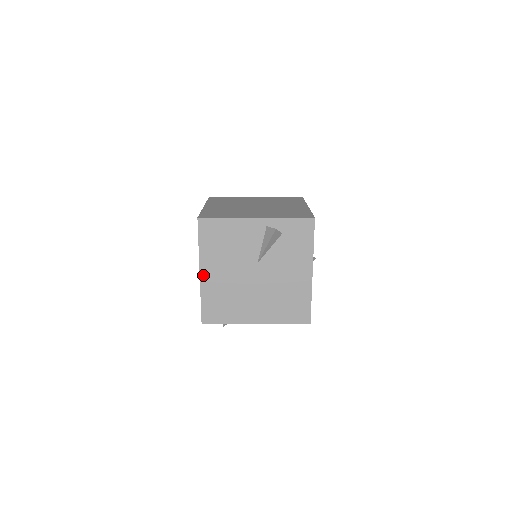
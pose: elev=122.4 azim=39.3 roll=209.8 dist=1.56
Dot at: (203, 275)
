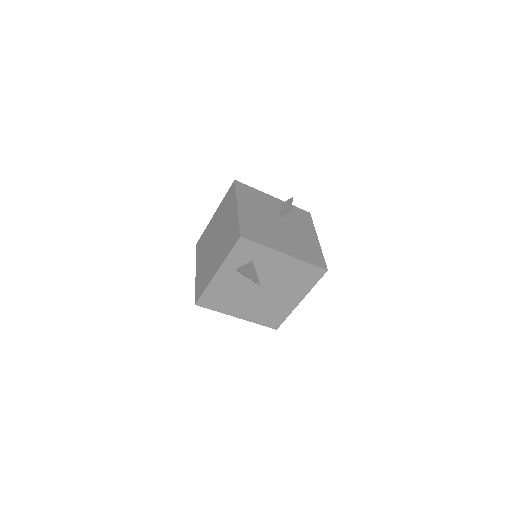
Dot at: (240, 208)
